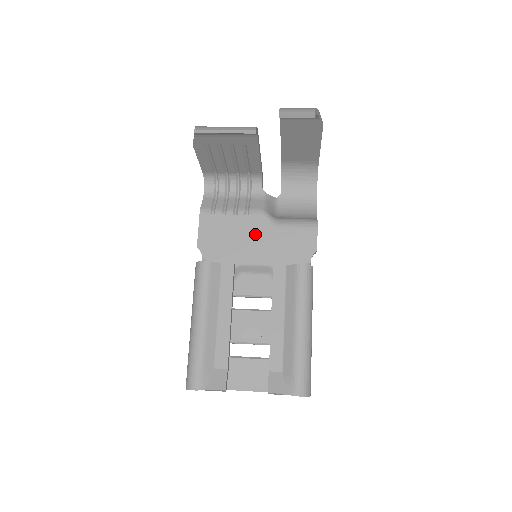
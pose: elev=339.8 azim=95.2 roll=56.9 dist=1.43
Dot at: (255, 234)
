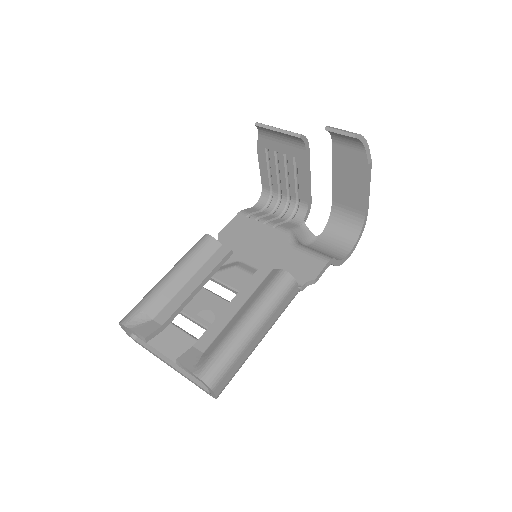
Dot at: (270, 244)
